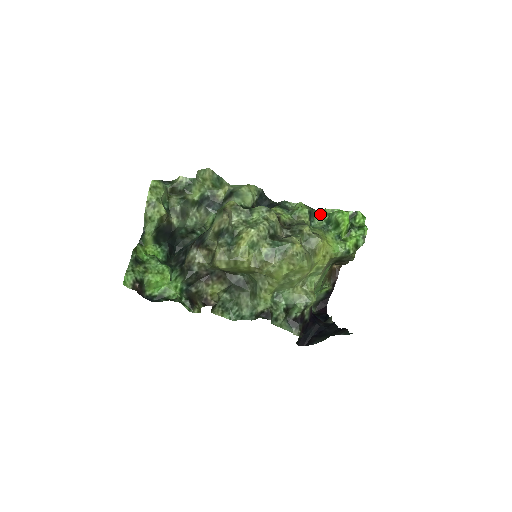
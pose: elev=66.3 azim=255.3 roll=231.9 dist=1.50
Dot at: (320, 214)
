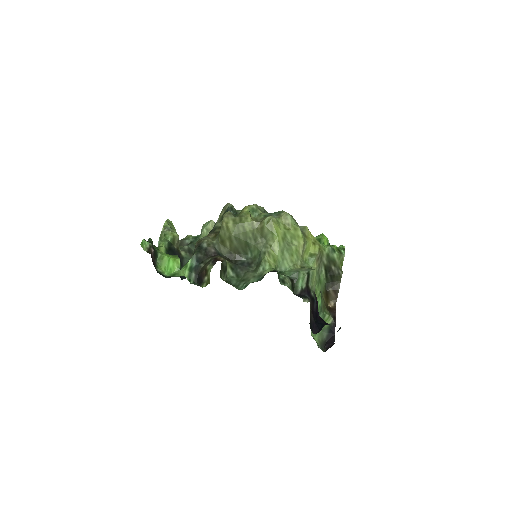
Dot at: occluded
